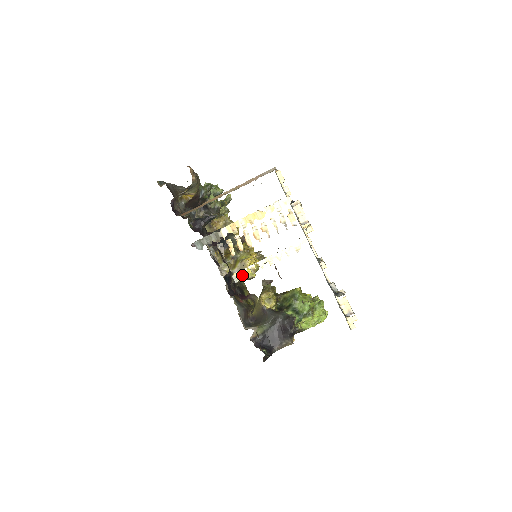
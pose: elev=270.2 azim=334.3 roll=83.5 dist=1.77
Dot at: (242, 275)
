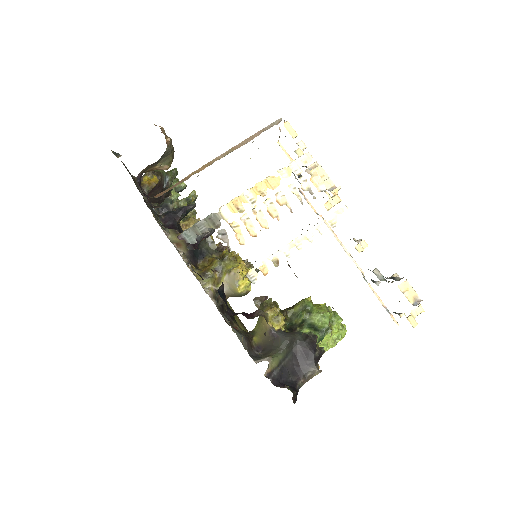
Dot at: (261, 271)
